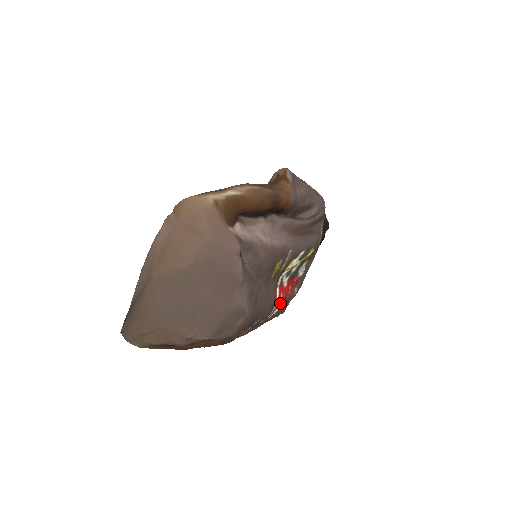
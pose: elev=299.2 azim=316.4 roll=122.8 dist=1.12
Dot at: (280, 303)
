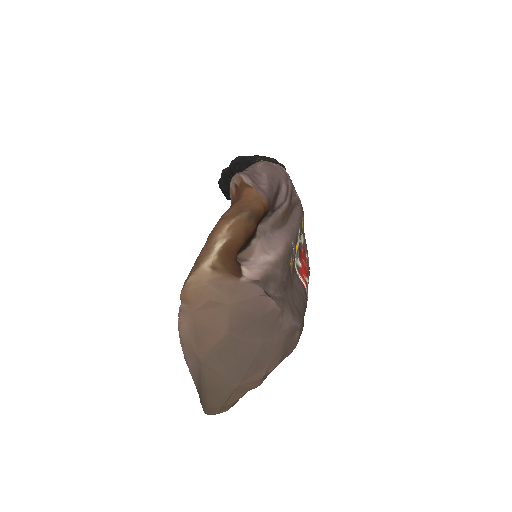
Dot at: (307, 283)
